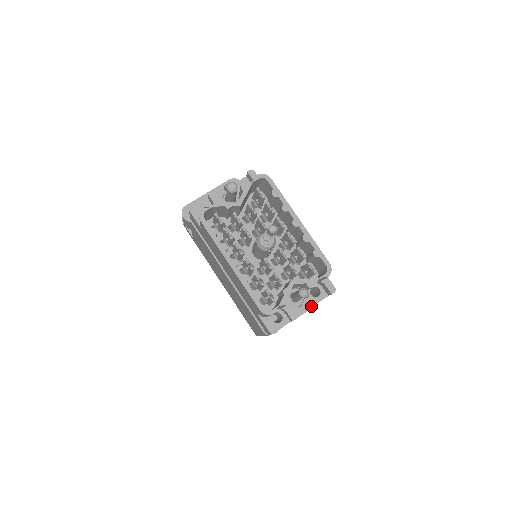
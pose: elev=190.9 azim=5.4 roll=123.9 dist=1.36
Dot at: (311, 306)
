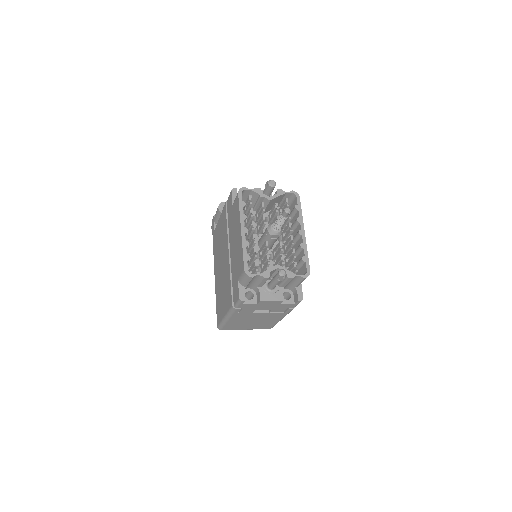
Dot at: (279, 299)
